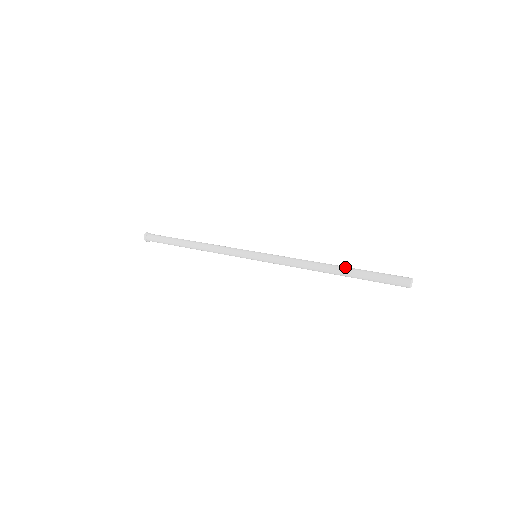
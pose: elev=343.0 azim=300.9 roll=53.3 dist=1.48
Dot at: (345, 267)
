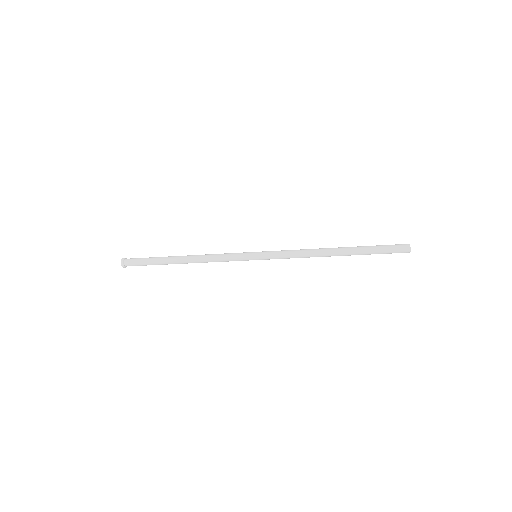
Dot at: occluded
